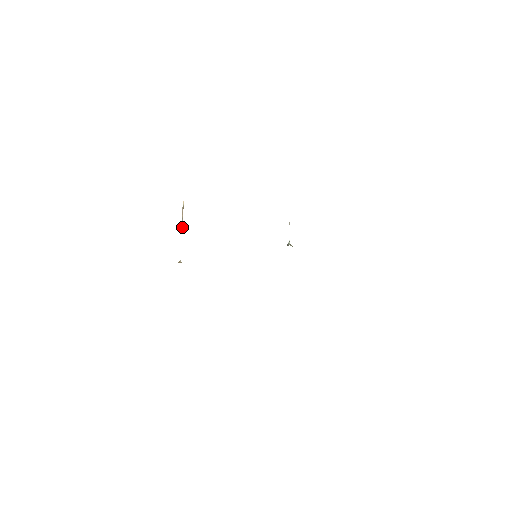
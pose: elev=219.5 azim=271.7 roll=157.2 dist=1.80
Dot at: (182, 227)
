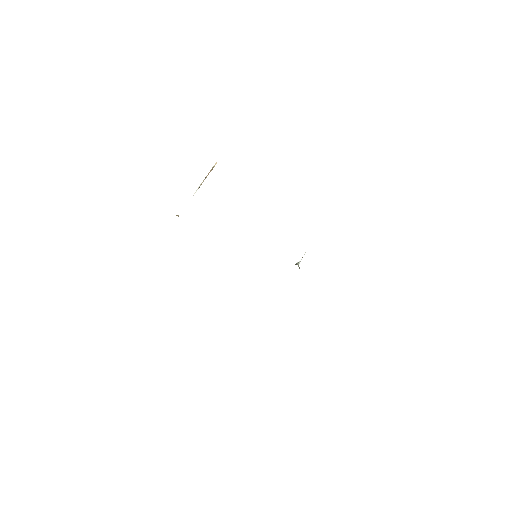
Dot at: (200, 185)
